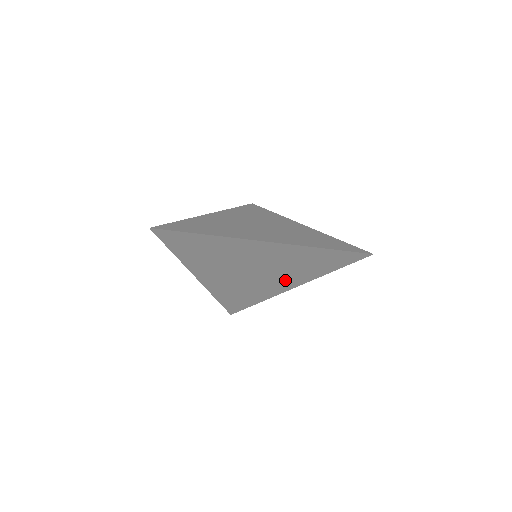
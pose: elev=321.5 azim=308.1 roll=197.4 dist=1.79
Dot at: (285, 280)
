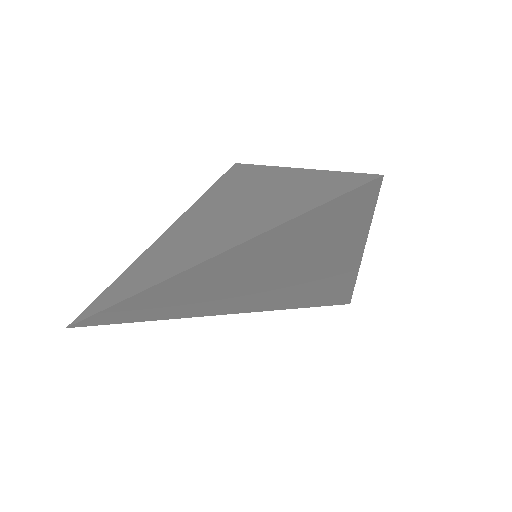
Dot at: (324, 267)
